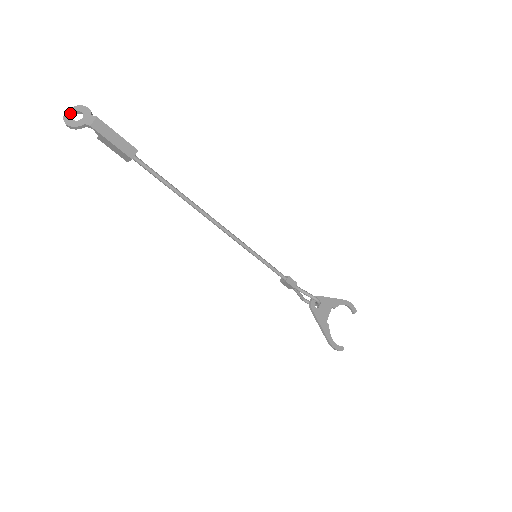
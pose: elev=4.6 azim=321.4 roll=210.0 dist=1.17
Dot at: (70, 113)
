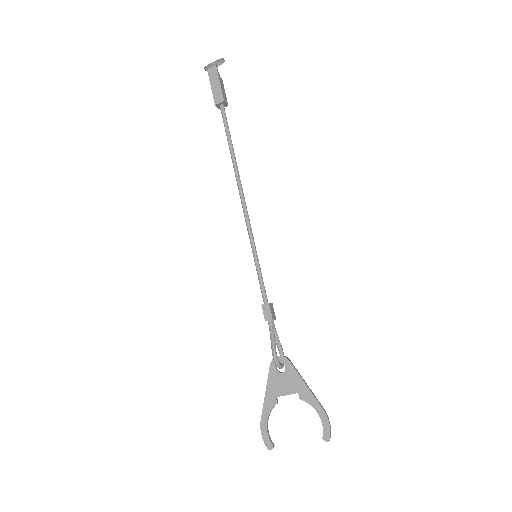
Dot at: (215, 61)
